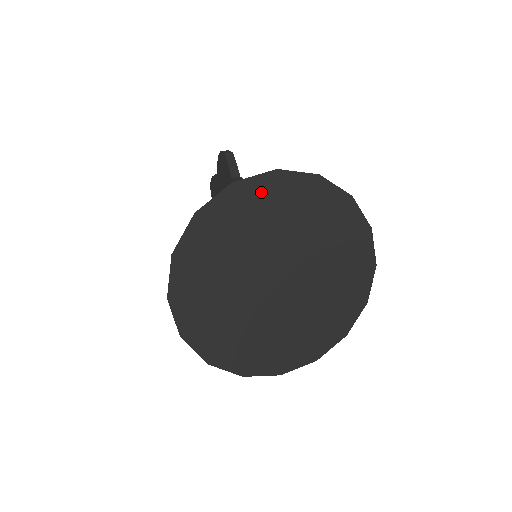
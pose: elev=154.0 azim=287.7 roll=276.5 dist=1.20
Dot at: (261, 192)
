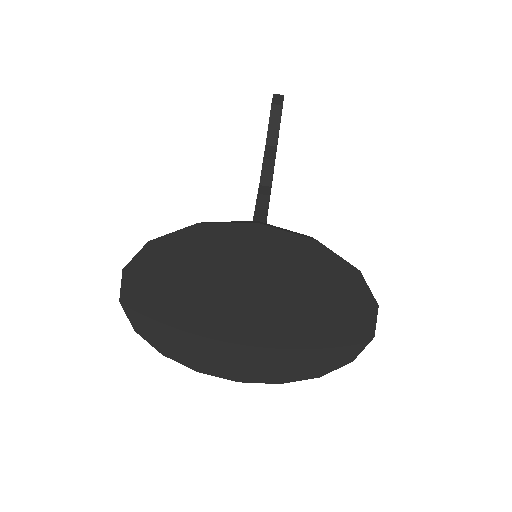
Dot at: (233, 240)
